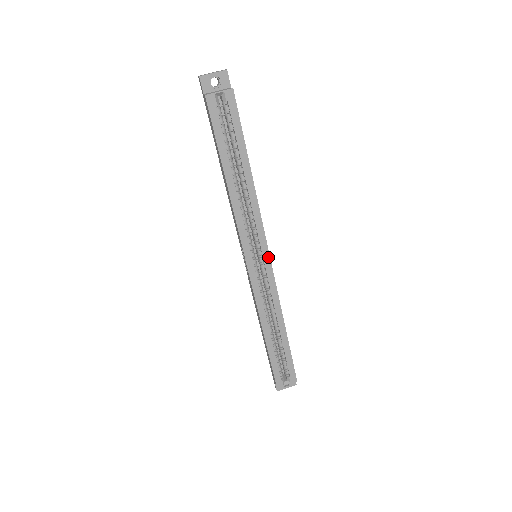
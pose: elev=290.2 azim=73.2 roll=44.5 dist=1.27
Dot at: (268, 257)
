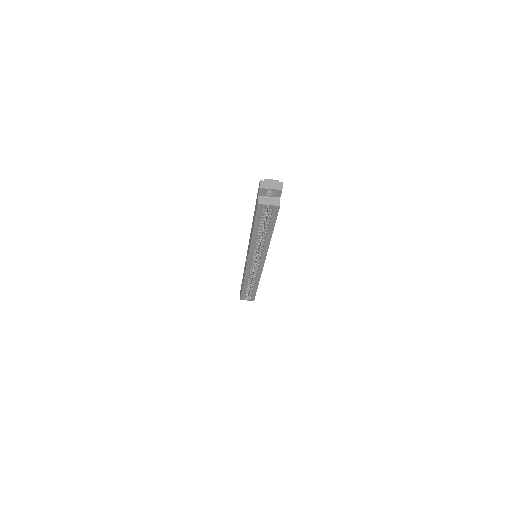
Dot at: (263, 264)
